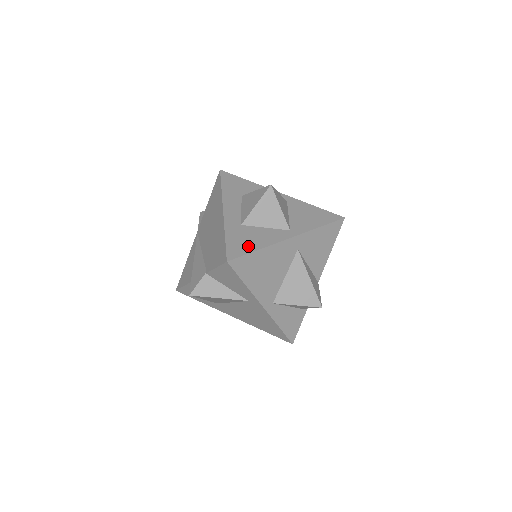
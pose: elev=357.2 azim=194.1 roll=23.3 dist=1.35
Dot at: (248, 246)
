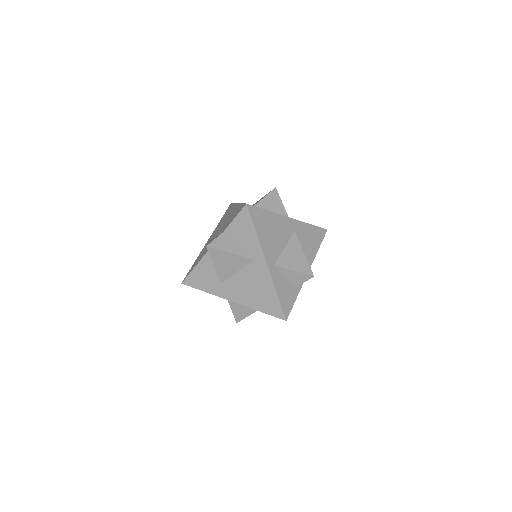
Dot at: occluded
